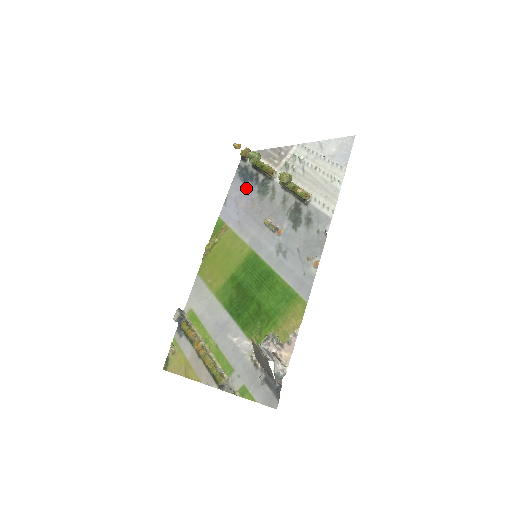
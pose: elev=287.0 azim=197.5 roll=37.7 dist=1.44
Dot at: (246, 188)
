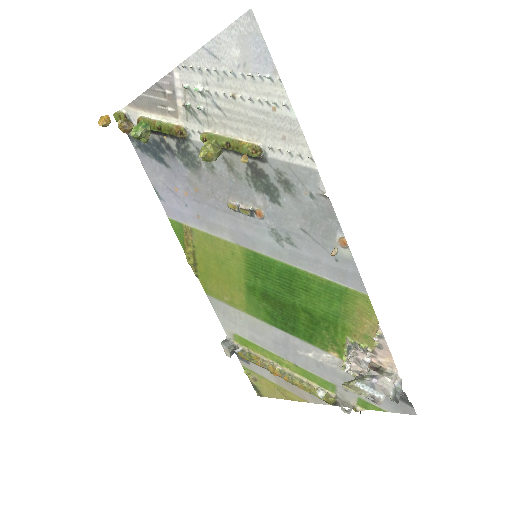
Dot at: (166, 166)
